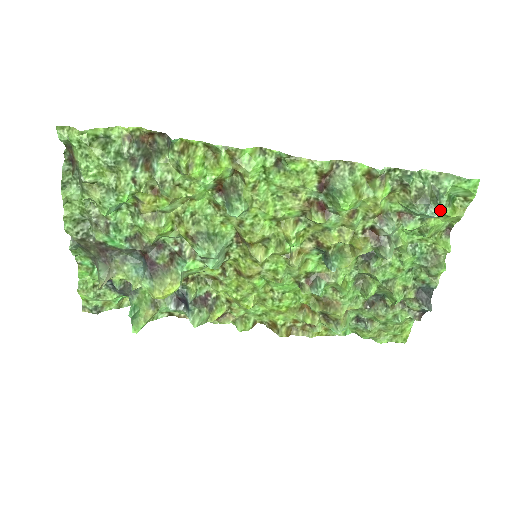
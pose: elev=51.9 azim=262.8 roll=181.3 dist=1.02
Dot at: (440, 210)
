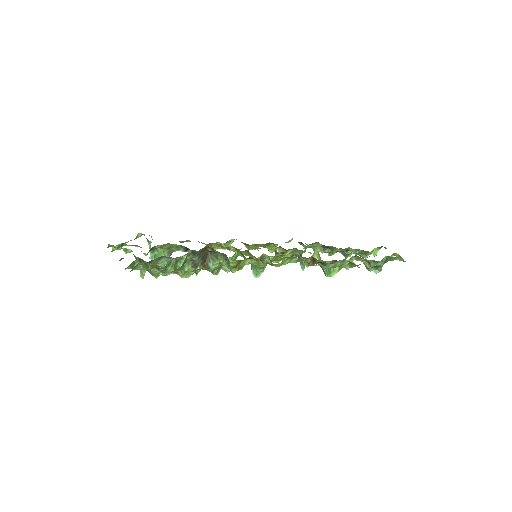
Dot at: (381, 269)
